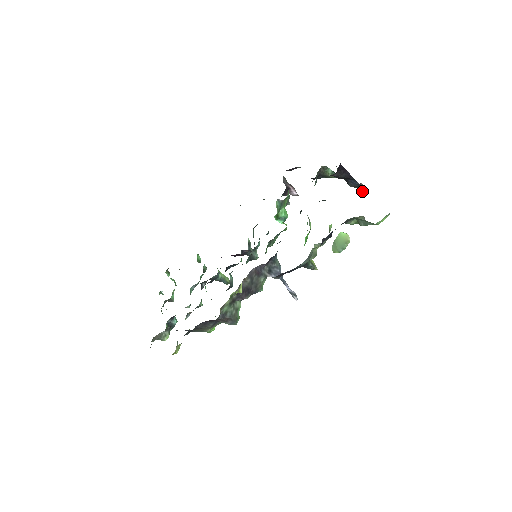
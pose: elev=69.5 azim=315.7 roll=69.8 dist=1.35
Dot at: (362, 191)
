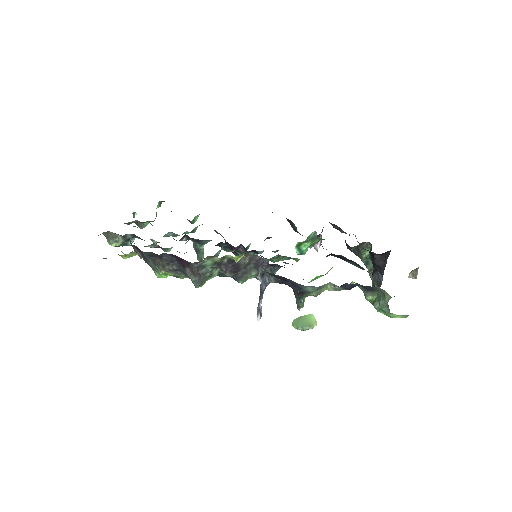
Dot at: (412, 275)
